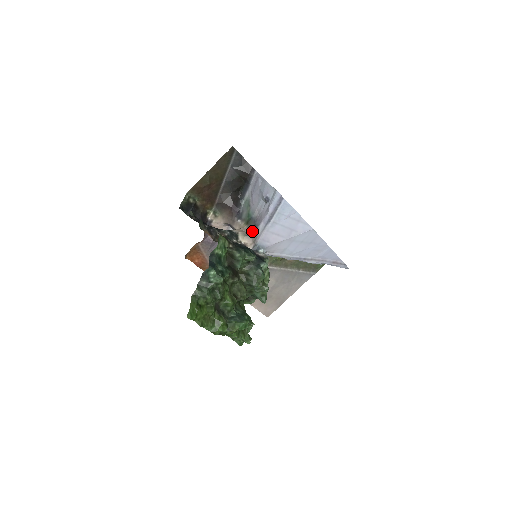
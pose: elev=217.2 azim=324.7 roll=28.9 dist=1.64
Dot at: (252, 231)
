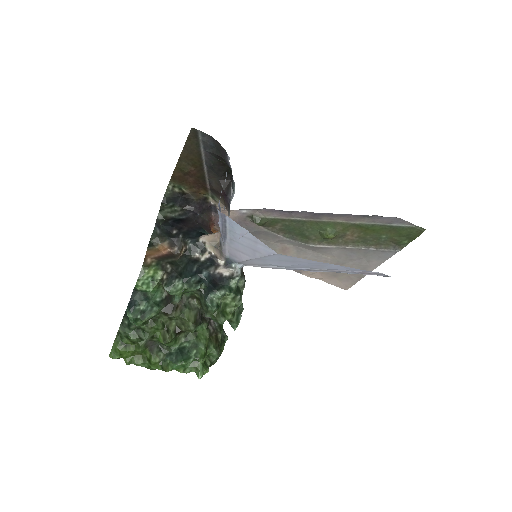
Dot at: occluded
